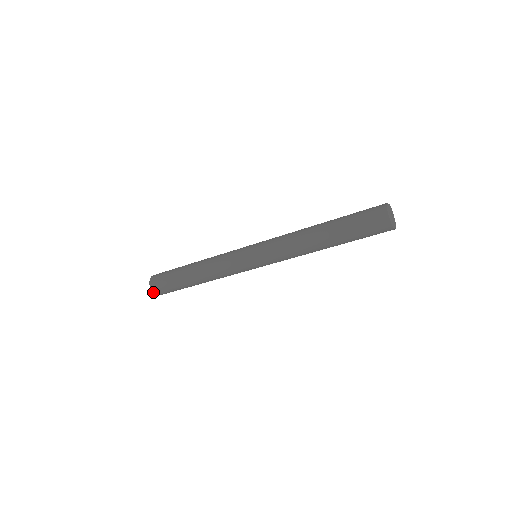
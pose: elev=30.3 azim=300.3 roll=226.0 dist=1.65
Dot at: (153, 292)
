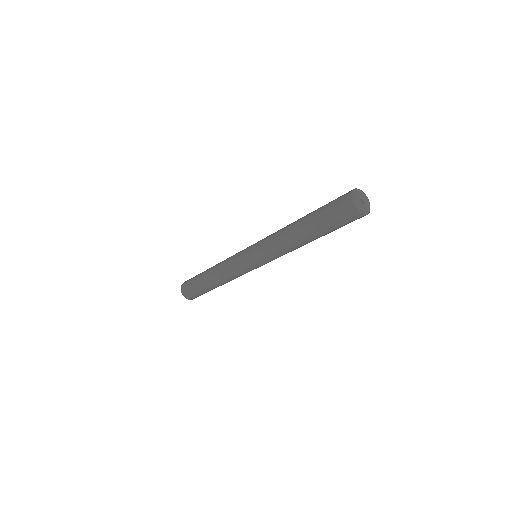
Dot at: occluded
